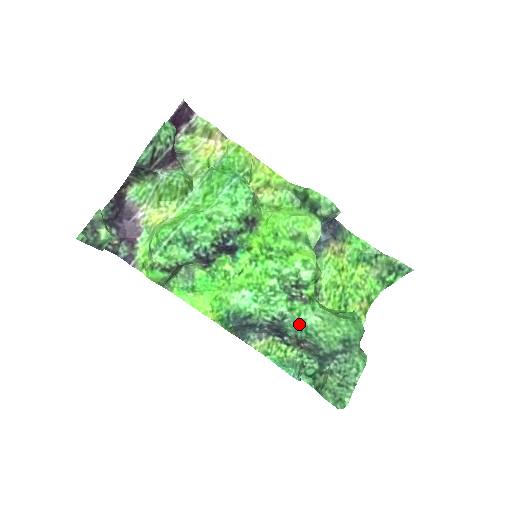
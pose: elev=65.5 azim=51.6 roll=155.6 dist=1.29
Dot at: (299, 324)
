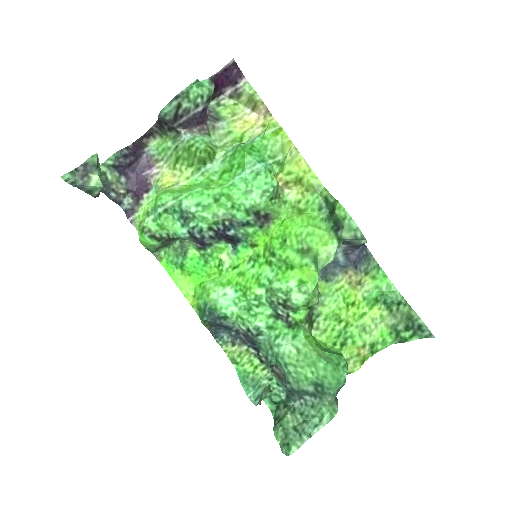
Dot at: (272, 347)
